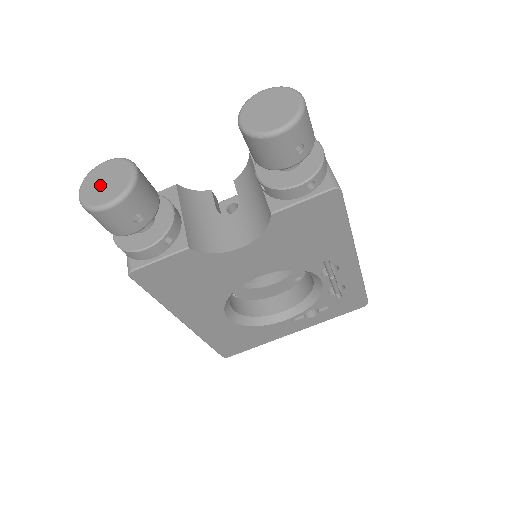
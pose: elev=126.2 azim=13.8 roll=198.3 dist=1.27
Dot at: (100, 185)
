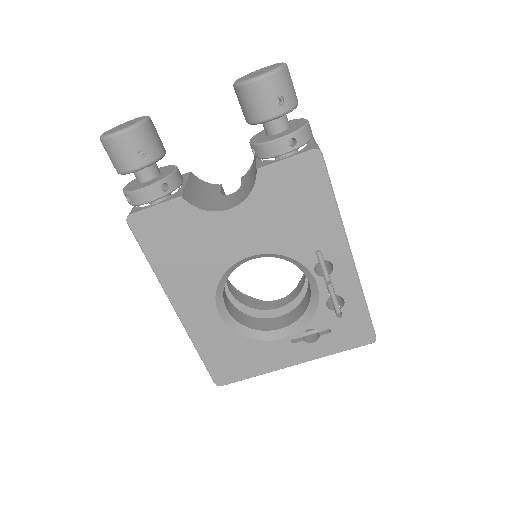
Dot at: (119, 127)
